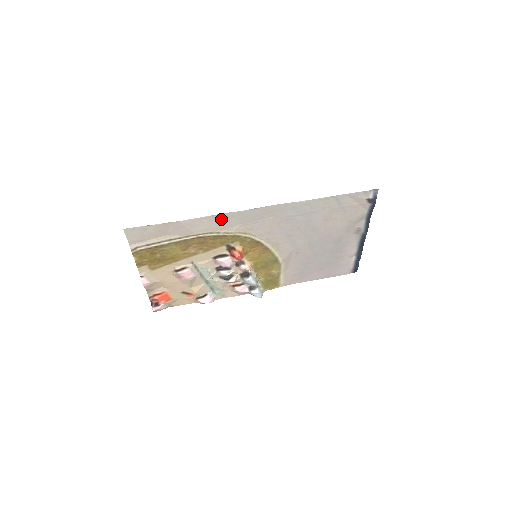
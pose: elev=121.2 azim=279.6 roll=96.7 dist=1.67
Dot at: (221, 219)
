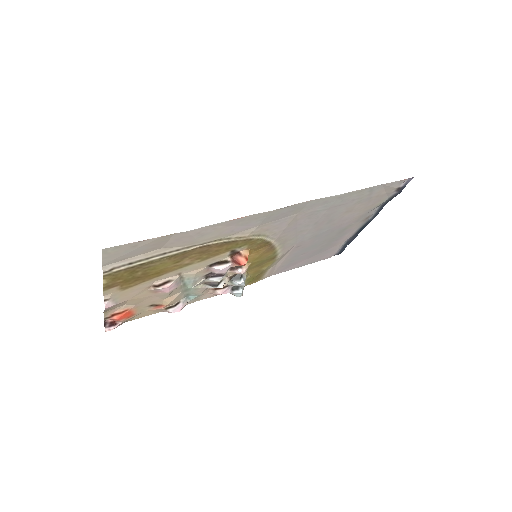
Dot at: (239, 222)
